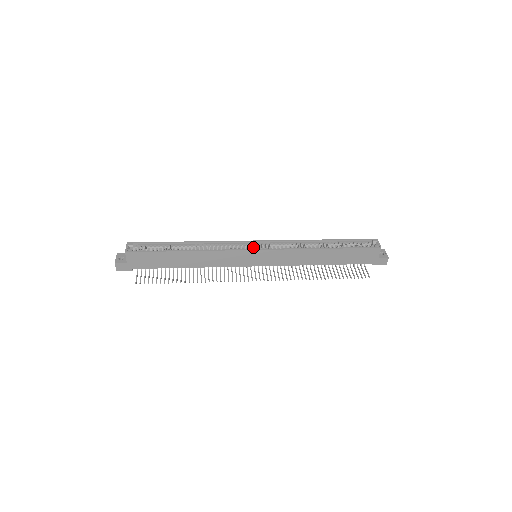
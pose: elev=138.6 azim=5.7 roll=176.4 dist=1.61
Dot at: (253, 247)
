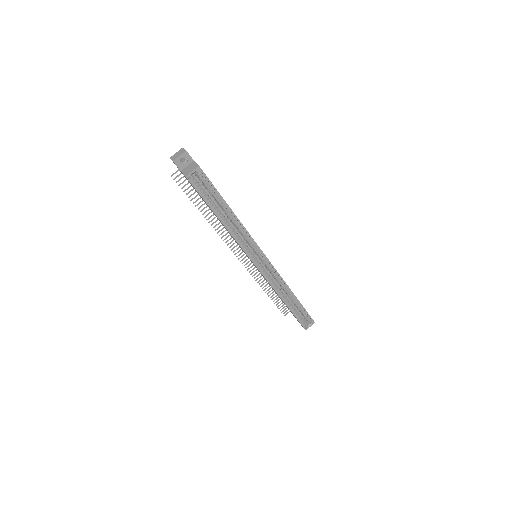
Dot at: (260, 258)
